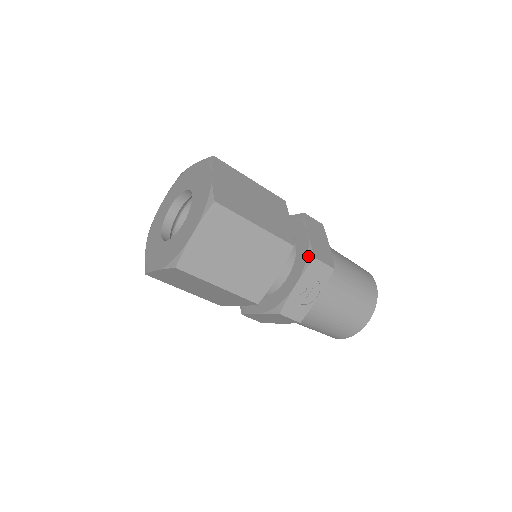
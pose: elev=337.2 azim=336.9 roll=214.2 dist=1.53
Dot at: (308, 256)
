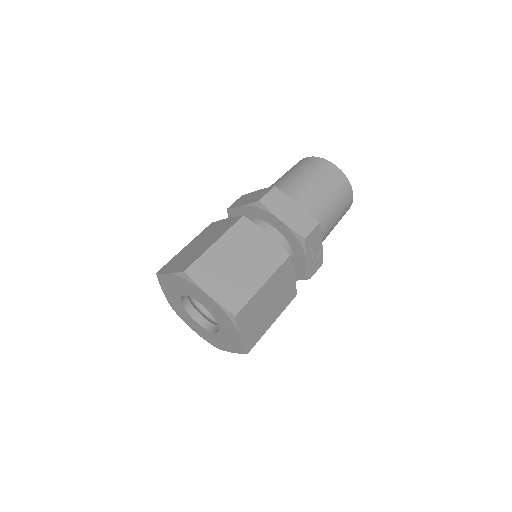
Dot at: (298, 240)
